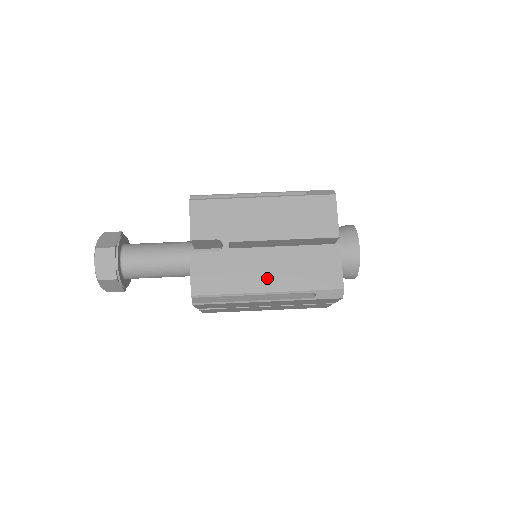
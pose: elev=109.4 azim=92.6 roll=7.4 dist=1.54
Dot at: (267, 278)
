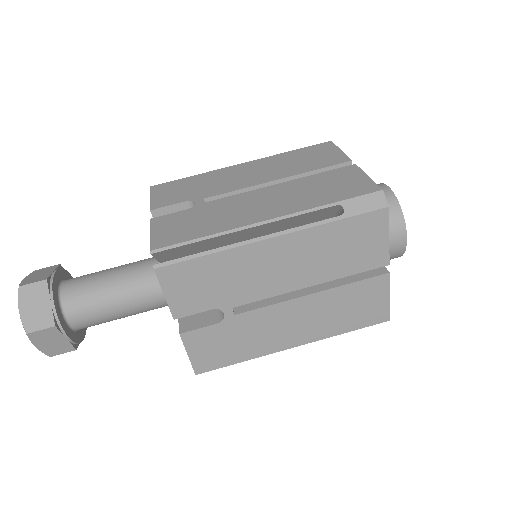
Dot at: (292, 334)
